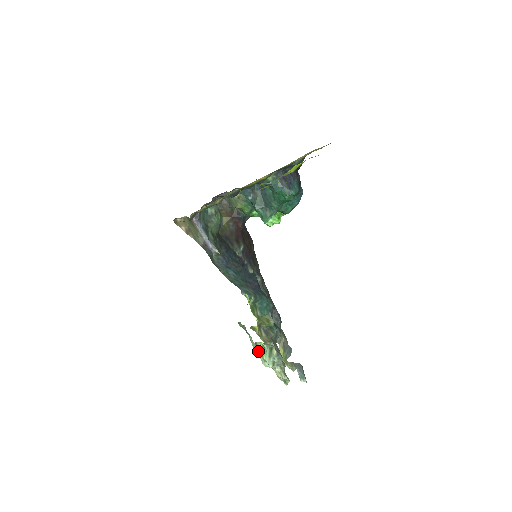
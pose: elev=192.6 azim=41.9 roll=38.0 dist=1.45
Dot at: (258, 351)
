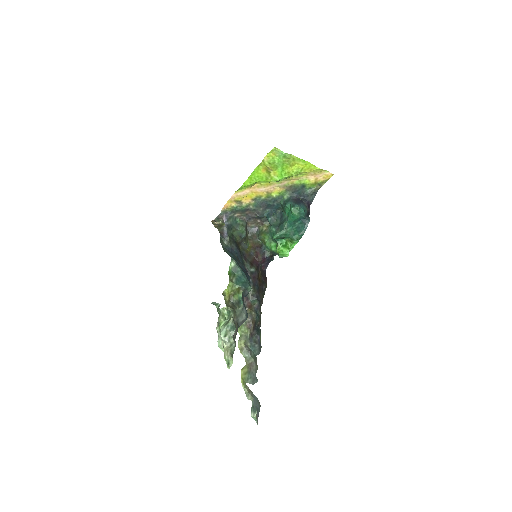
Dot at: (219, 320)
